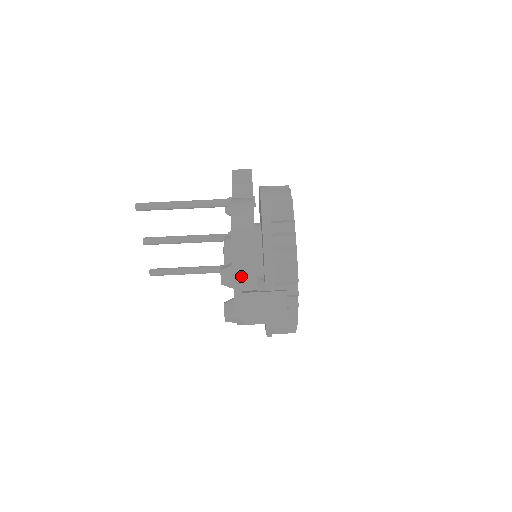
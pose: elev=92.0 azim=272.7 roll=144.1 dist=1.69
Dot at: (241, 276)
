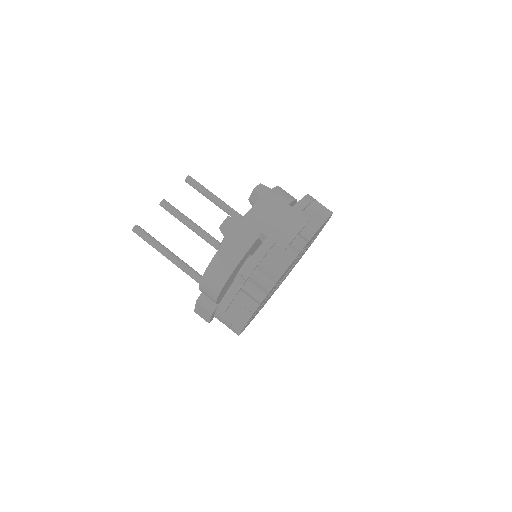
Dot at: occluded
